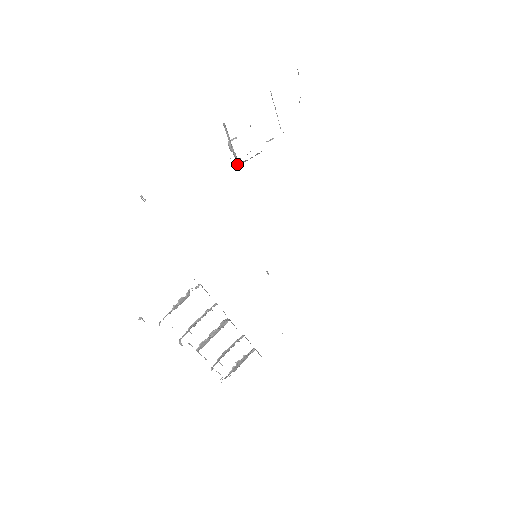
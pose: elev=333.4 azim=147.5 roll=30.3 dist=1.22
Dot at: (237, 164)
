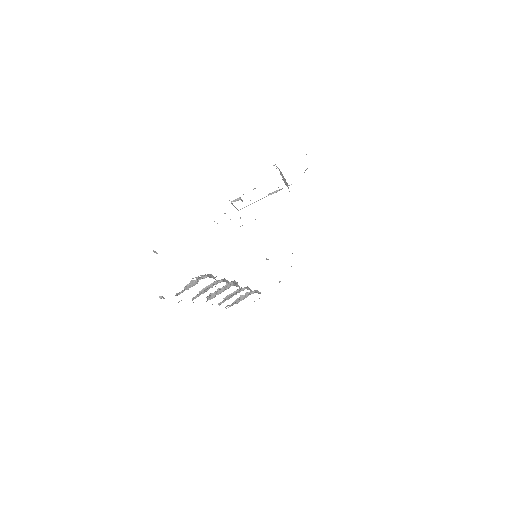
Dot at: occluded
